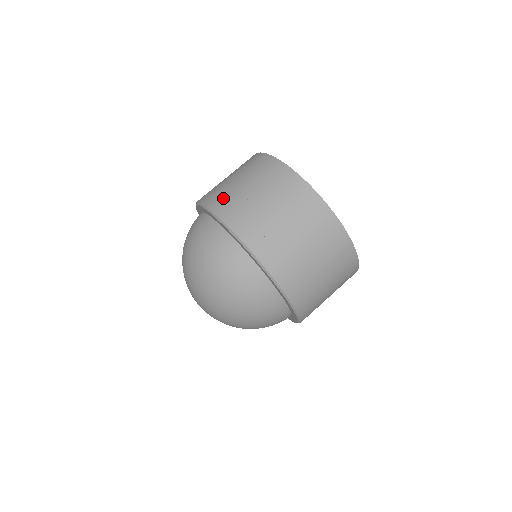
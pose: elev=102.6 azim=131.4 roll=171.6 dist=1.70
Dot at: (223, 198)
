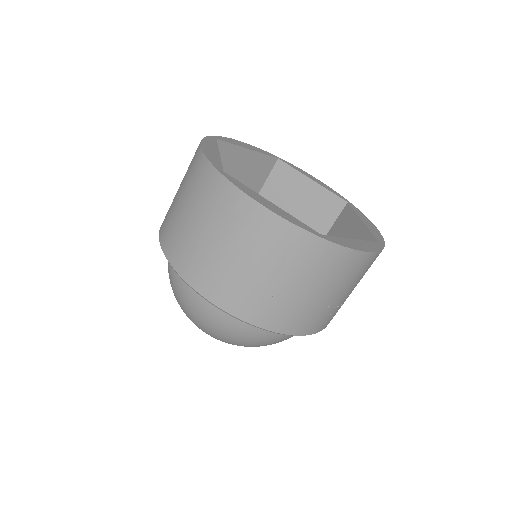
Dot at: (276, 313)
